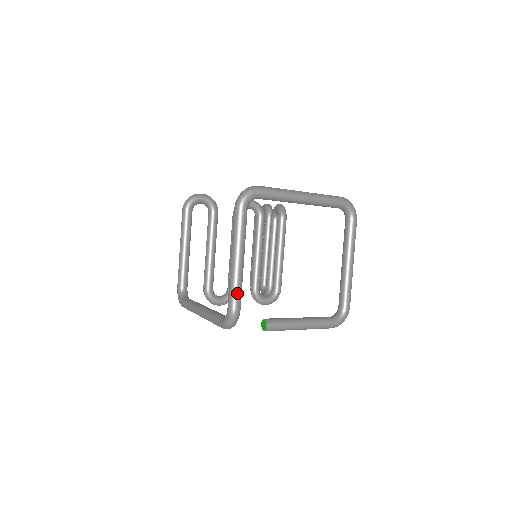
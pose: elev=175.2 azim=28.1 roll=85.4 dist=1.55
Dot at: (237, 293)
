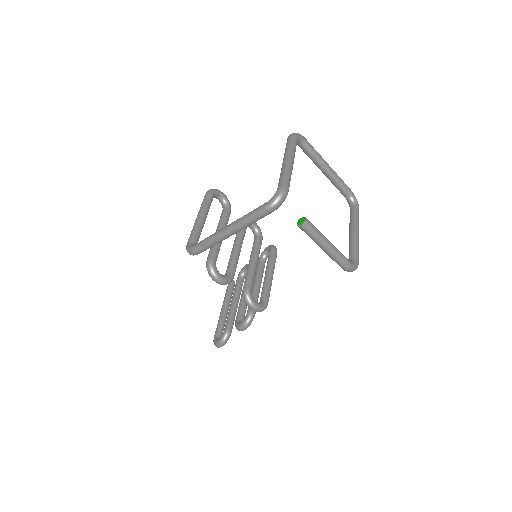
Dot at: (288, 178)
